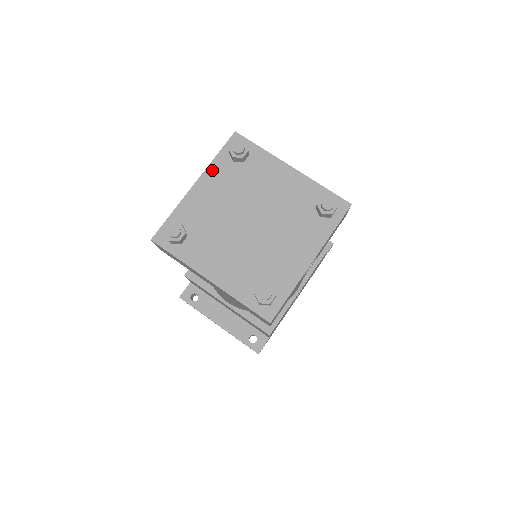
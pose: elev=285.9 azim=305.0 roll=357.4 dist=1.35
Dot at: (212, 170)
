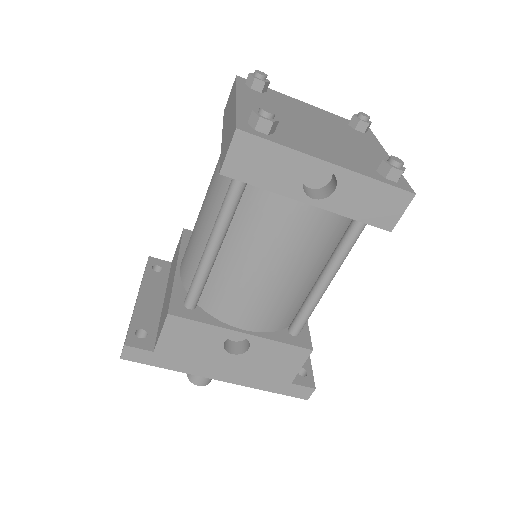
Dot at: (327, 113)
